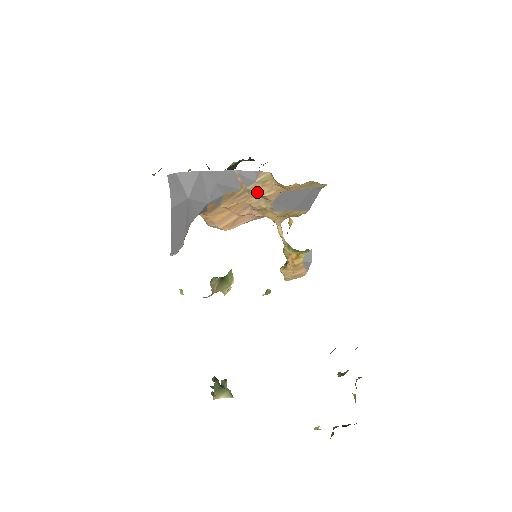
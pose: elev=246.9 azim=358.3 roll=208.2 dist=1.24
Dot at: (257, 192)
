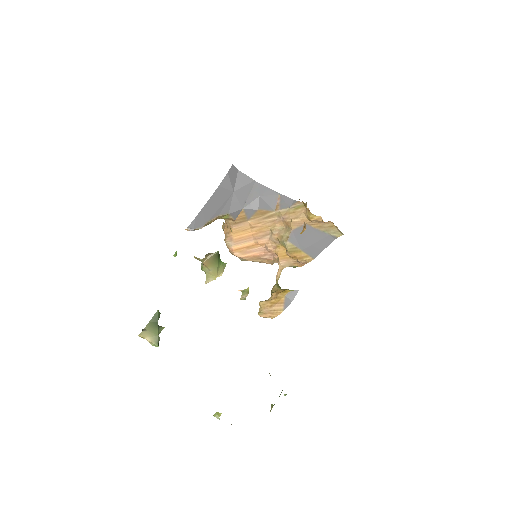
Dot at: (285, 217)
